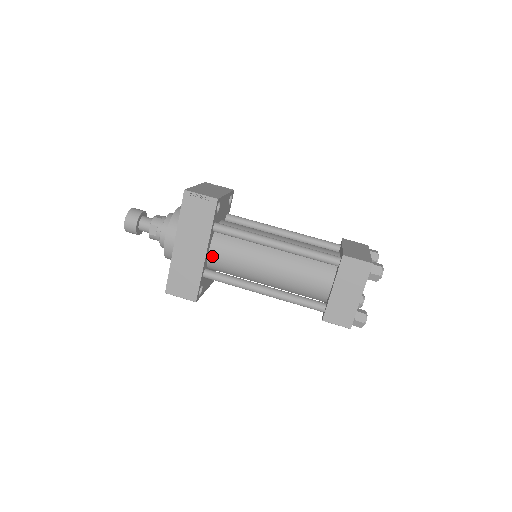
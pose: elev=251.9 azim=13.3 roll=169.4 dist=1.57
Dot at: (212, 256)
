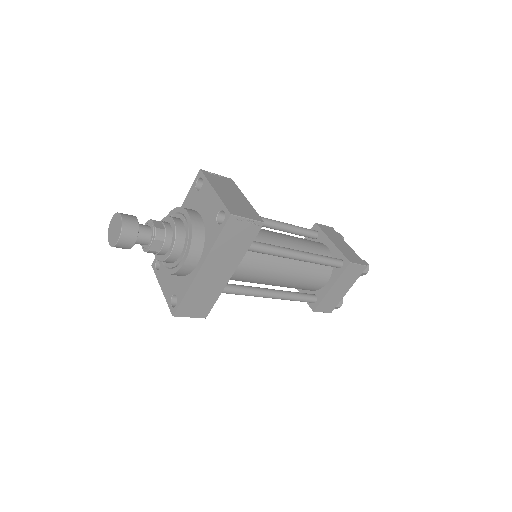
Dot at: occluded
